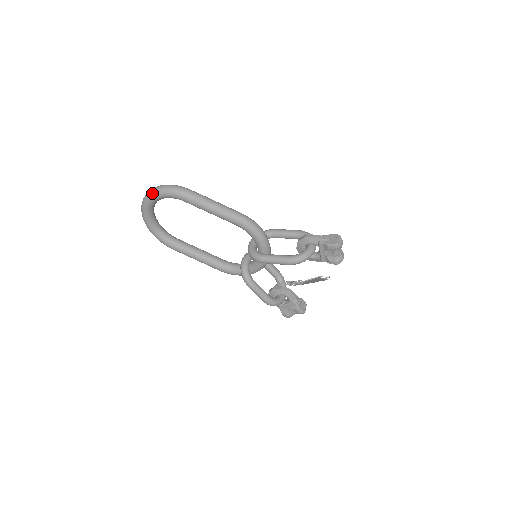
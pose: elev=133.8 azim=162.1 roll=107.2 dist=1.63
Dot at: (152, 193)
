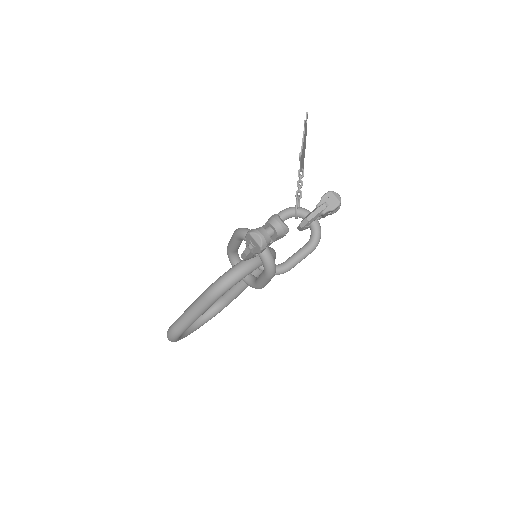
Dot at: occluded
